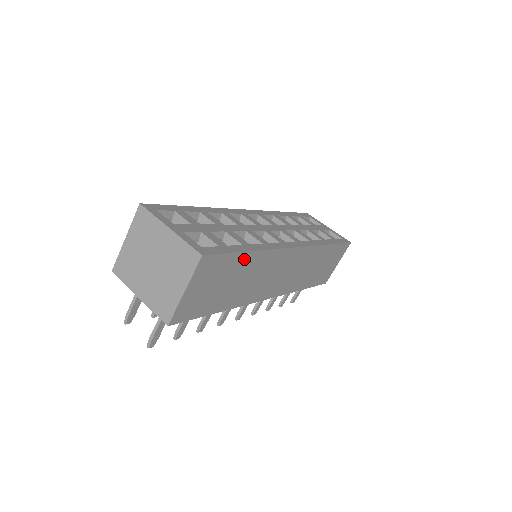
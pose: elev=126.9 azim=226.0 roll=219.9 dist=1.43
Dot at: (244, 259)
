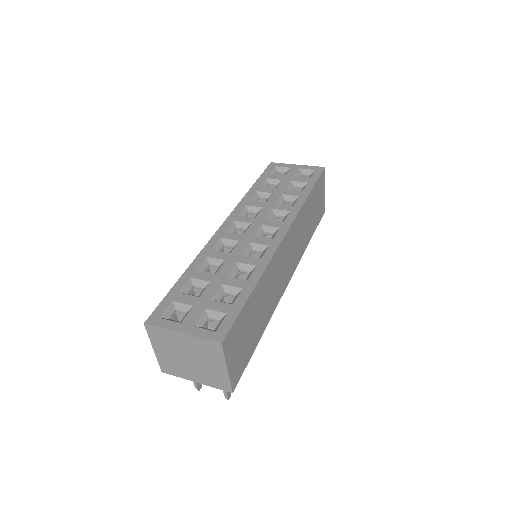
Dot at: (252, 299)
